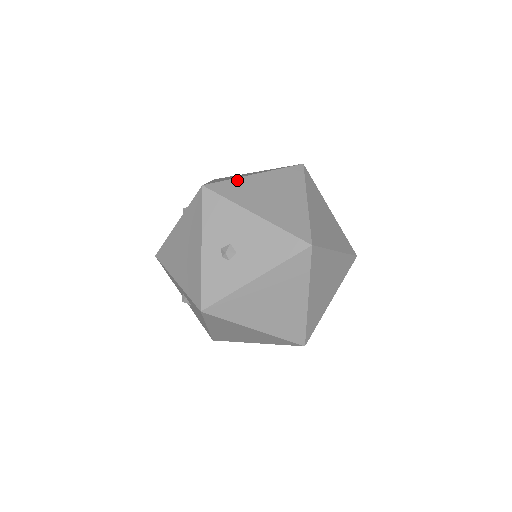
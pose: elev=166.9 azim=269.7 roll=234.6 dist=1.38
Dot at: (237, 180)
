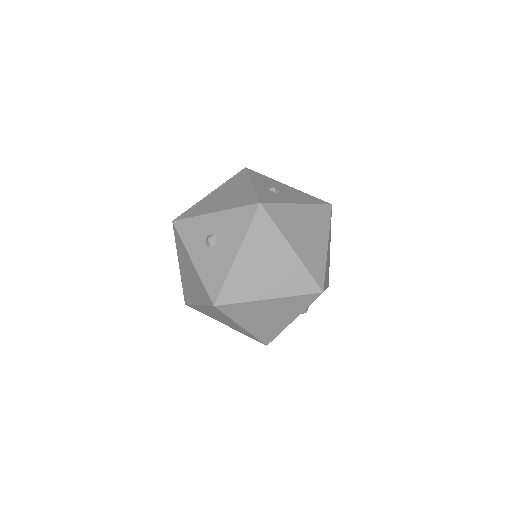
Dot at: occluded
